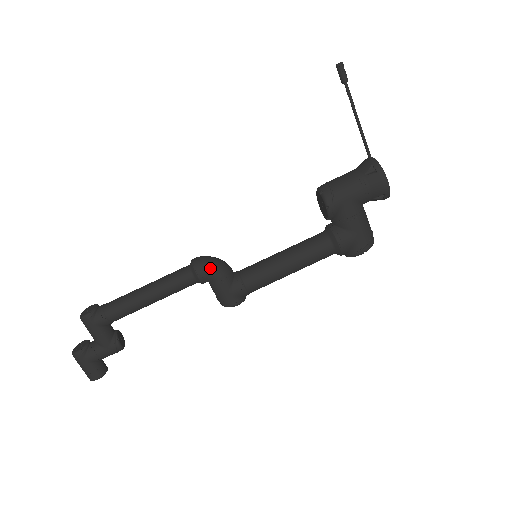
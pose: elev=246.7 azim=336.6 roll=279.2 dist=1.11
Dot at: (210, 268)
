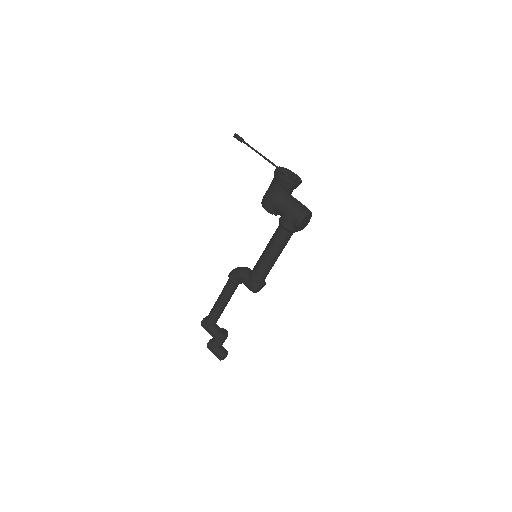
Dot at: (234, 273)
